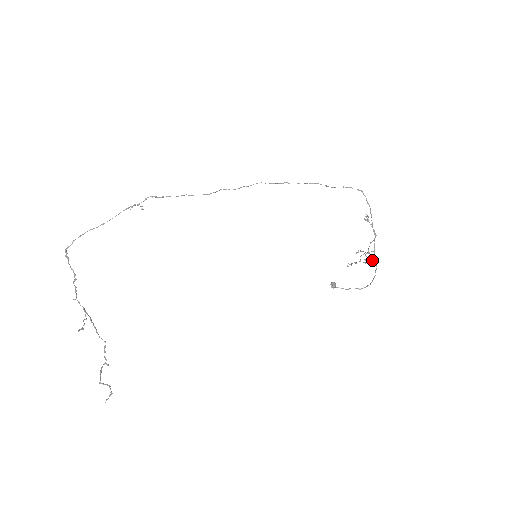
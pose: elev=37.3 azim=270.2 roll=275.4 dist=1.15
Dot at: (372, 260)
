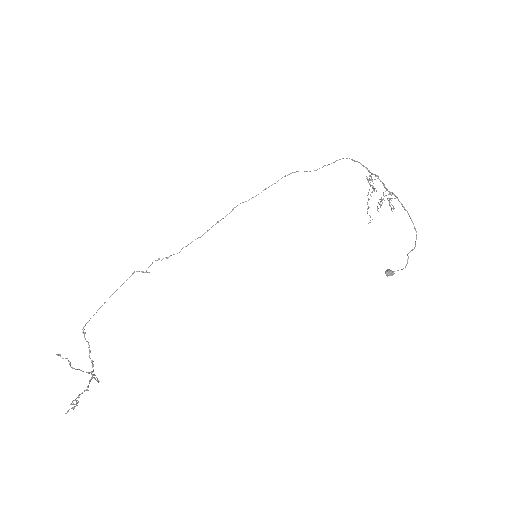
Dot at: (390, 199)
